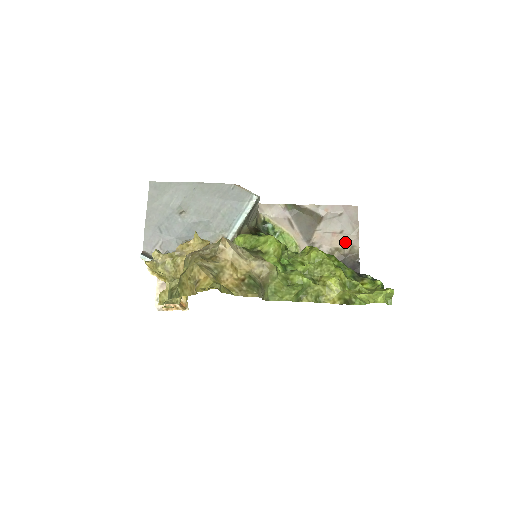
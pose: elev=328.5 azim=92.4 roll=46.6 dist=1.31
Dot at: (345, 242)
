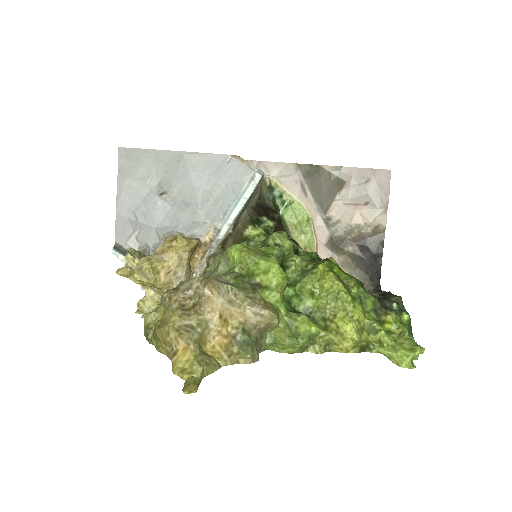
Dot at: (369, 218)
